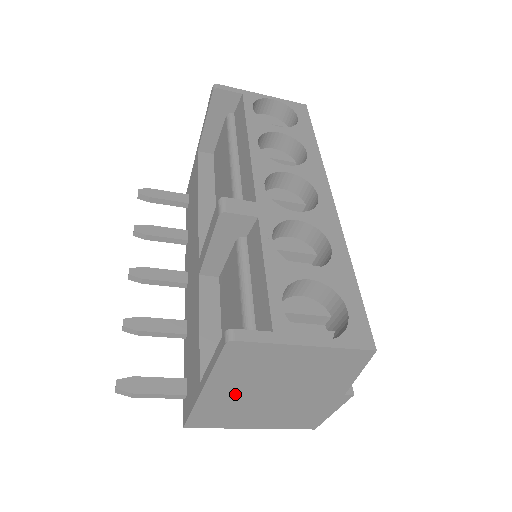
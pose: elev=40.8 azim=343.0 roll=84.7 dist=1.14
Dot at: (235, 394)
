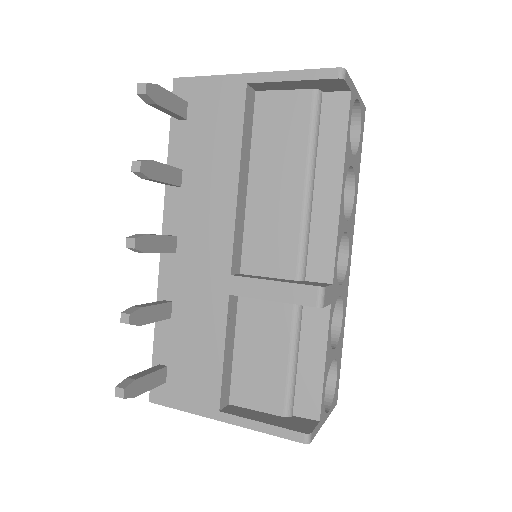
Dot at: occluded
